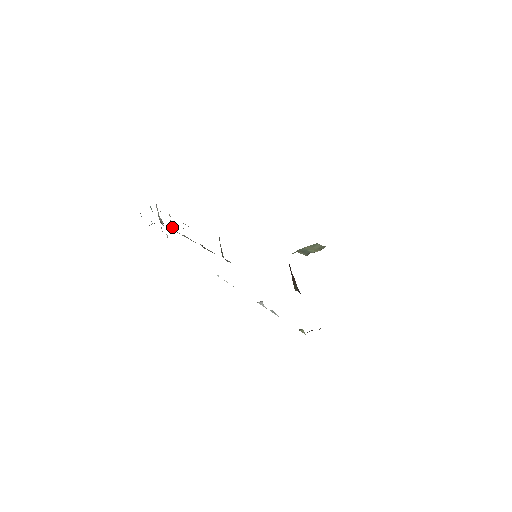
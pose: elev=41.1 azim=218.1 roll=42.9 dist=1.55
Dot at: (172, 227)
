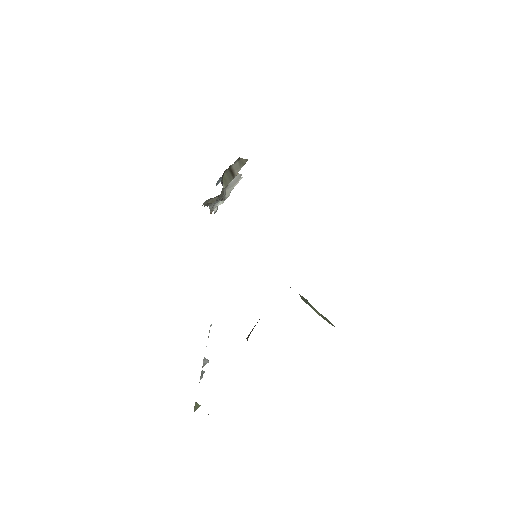
Dot at: (227, 192)
